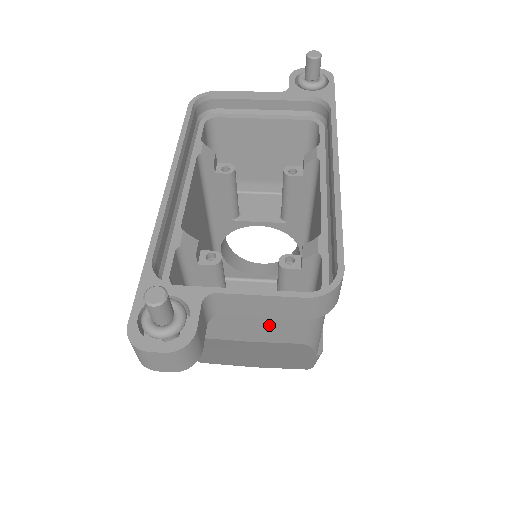
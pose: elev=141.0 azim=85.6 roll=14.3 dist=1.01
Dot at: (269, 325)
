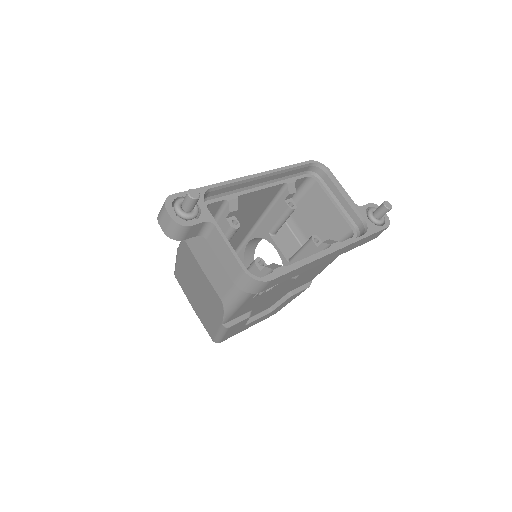
Dot at: (219, 272)
